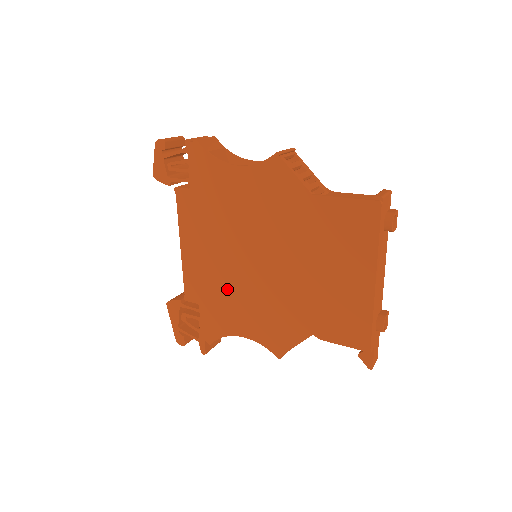
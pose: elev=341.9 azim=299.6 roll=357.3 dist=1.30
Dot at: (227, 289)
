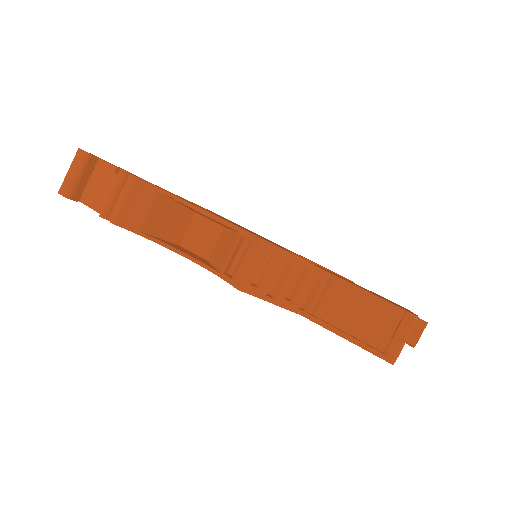
Dot at: occluded
